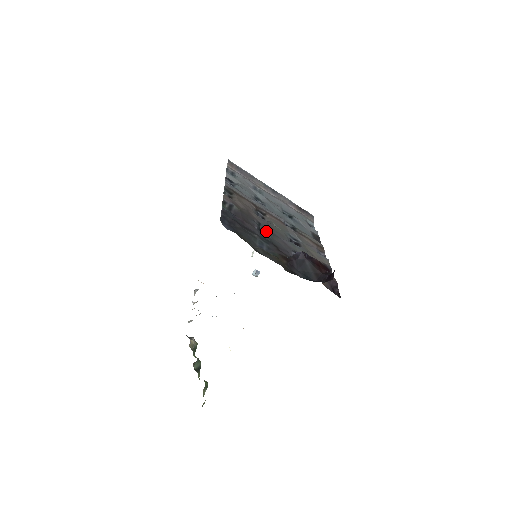
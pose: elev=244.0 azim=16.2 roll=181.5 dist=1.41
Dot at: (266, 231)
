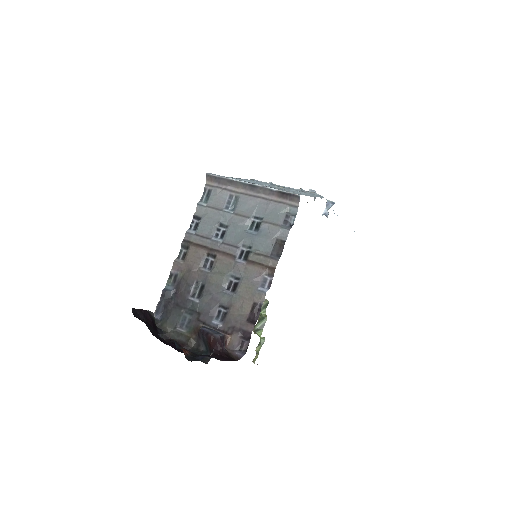
Dot at: (201, 291)
